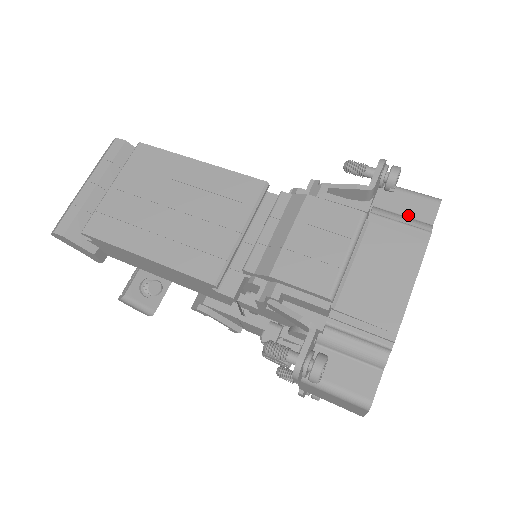
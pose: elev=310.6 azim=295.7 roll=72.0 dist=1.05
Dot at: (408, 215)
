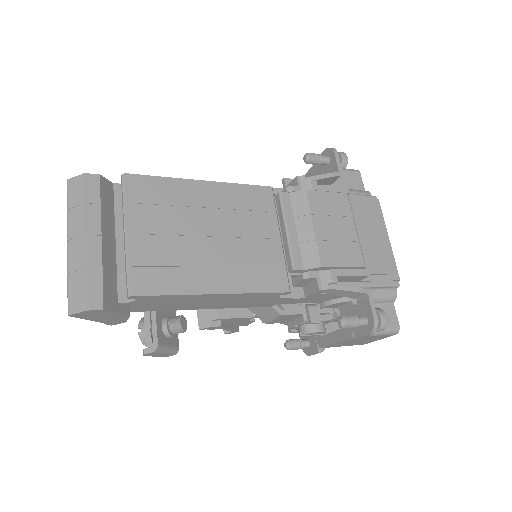
Dot at: (349, 187)
